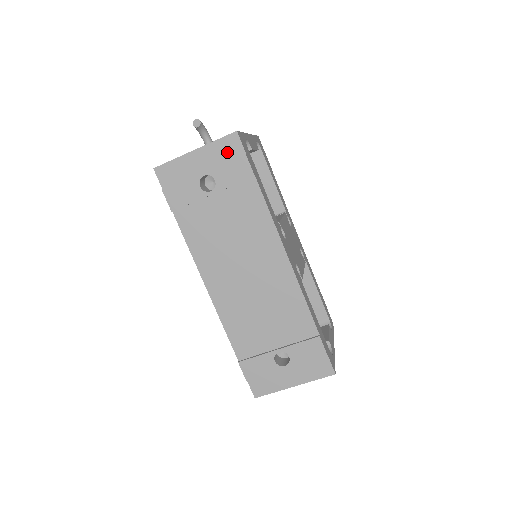
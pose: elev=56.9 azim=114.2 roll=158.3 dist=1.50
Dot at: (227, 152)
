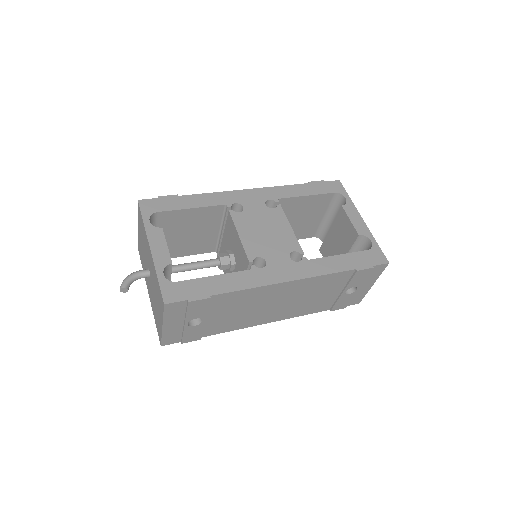
Dot at: (178, 310)
